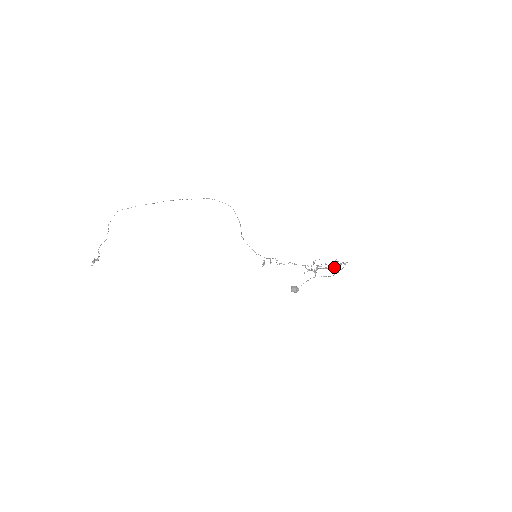
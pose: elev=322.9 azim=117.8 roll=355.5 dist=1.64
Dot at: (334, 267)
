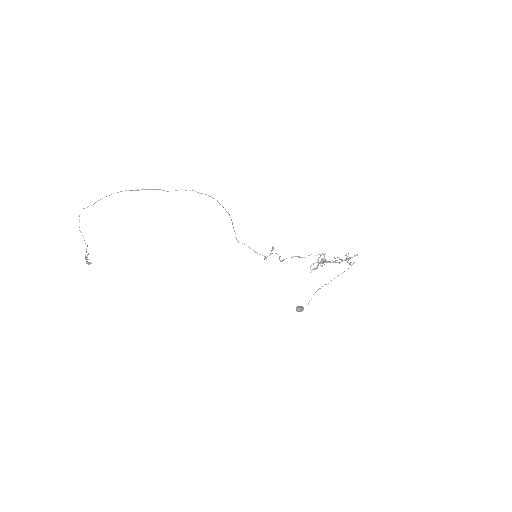
Dot at: occluded
